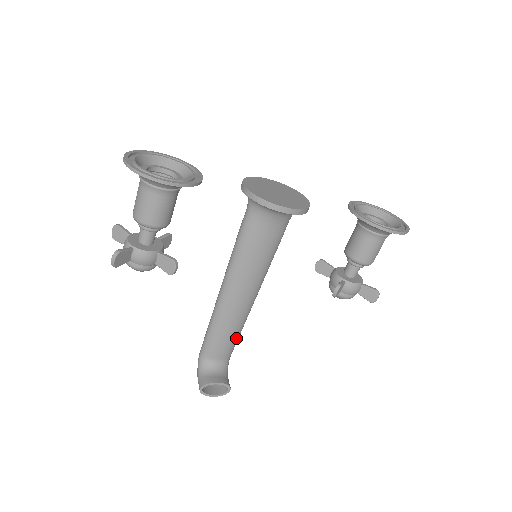
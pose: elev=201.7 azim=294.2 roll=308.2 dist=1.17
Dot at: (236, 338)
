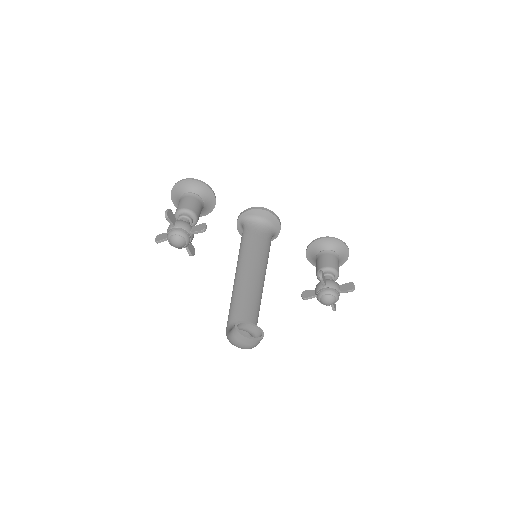
Dot at: (256, 311)
